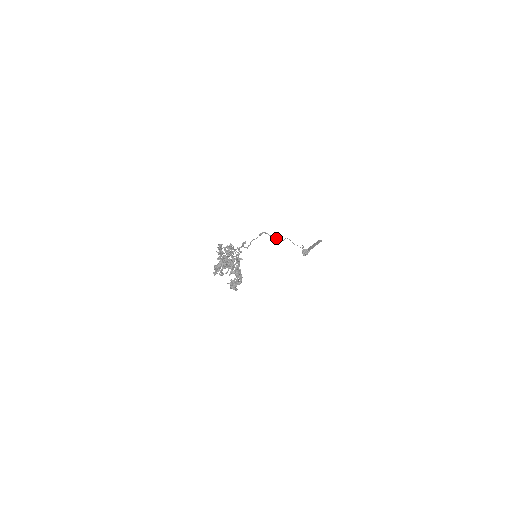
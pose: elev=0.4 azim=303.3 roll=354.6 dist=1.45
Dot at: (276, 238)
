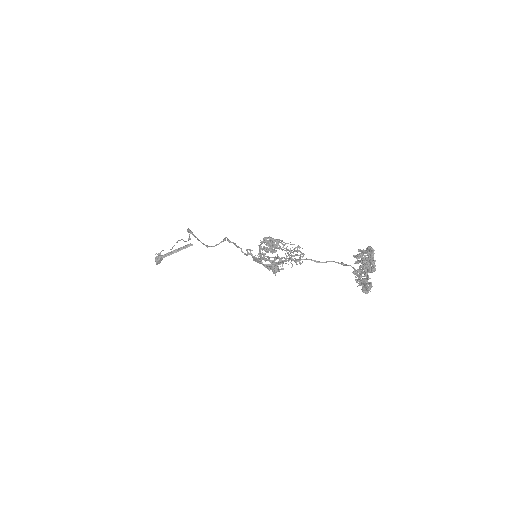
Dot at: (190, 238)
